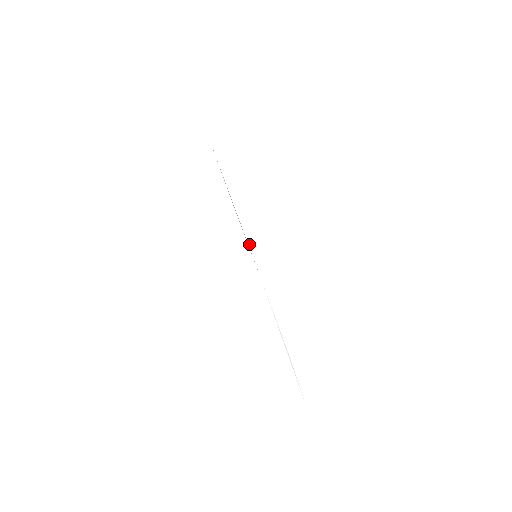
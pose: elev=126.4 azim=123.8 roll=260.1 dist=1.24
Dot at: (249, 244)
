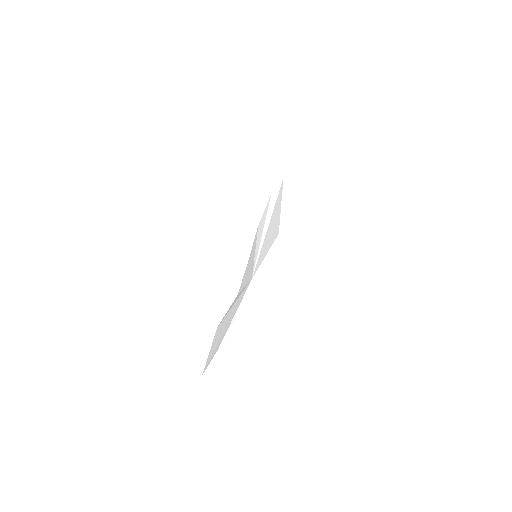
Dot at: (259, 253)
